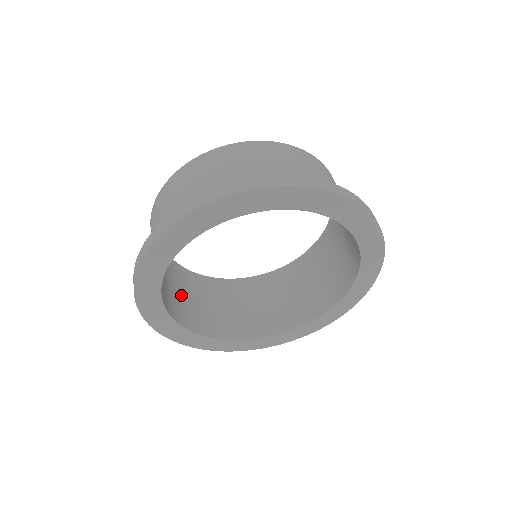
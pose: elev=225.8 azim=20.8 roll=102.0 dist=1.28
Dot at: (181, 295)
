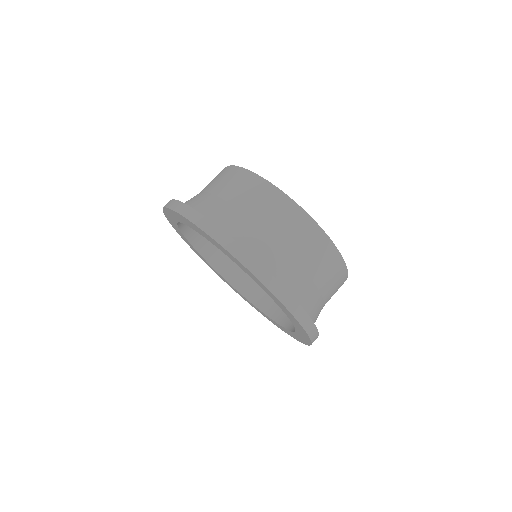
Dot at: occluded
